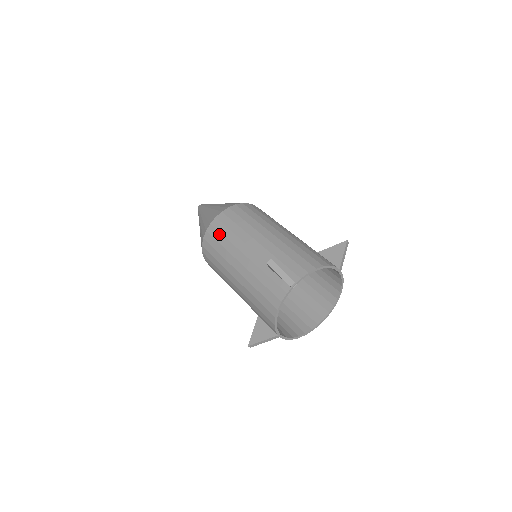
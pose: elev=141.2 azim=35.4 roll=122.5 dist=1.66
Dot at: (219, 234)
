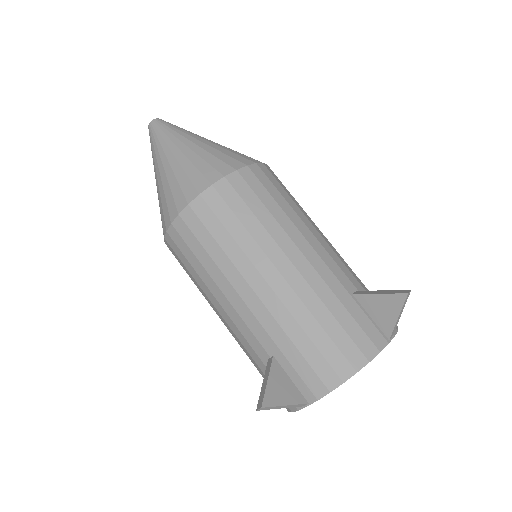
Dot at: (184, 259)
